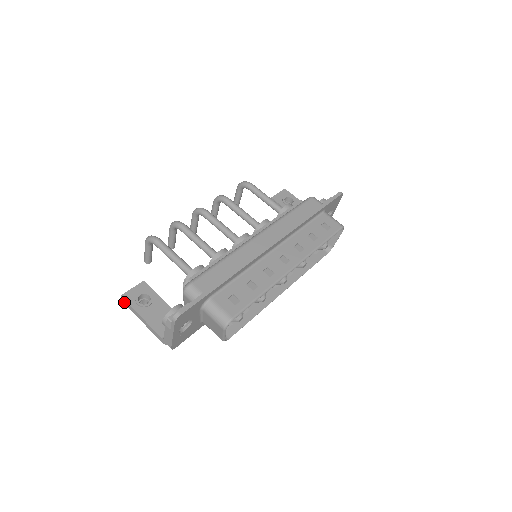
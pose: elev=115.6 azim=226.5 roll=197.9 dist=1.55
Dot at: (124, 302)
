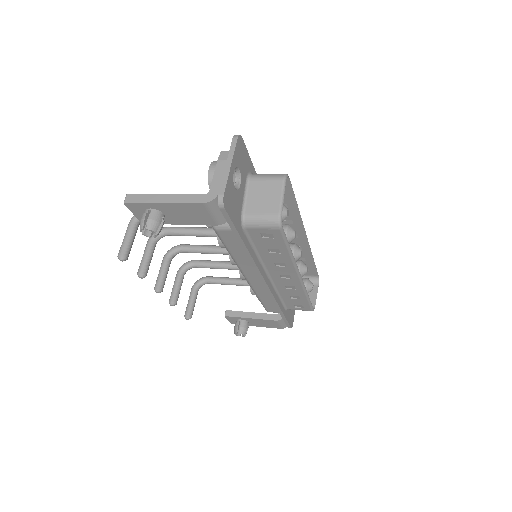
Dot at: (131, 199)
